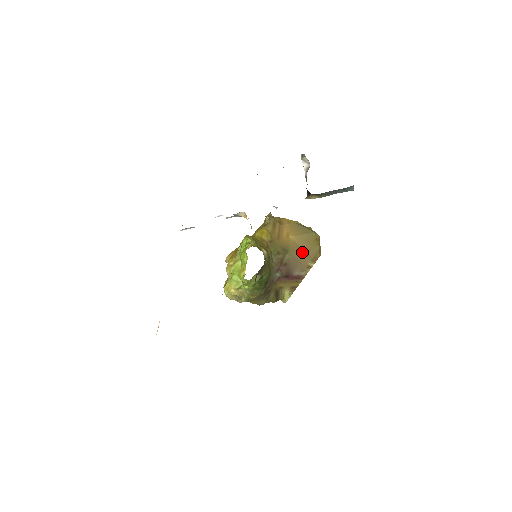
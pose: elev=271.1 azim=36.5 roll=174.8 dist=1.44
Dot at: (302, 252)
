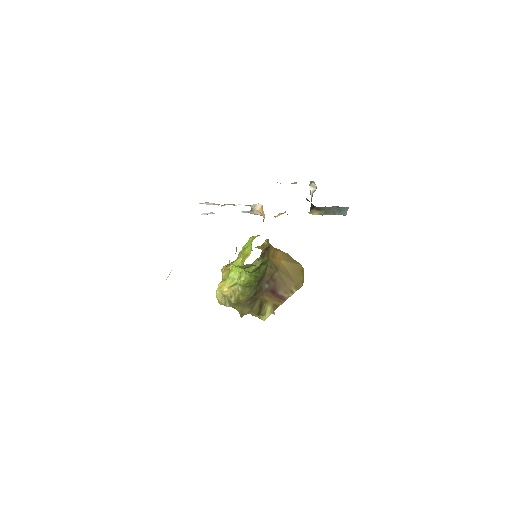
Dot at: (289, 276)
